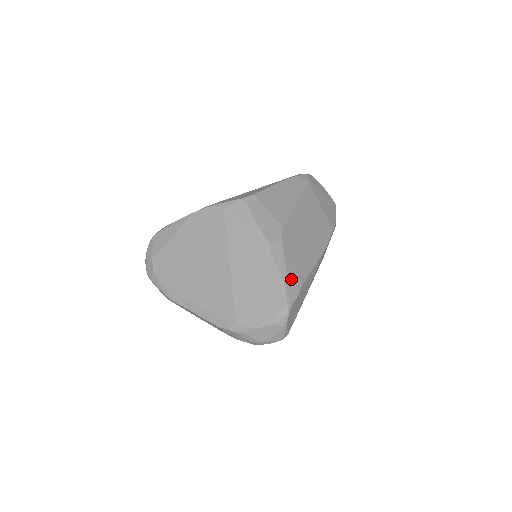
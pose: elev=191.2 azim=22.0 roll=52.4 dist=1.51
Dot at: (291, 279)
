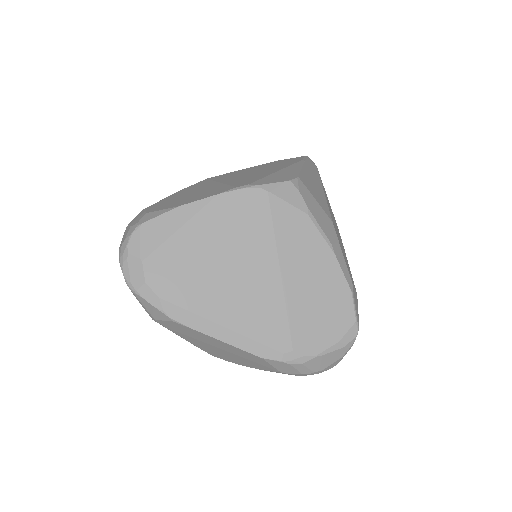
Dot at: (354, 289)
